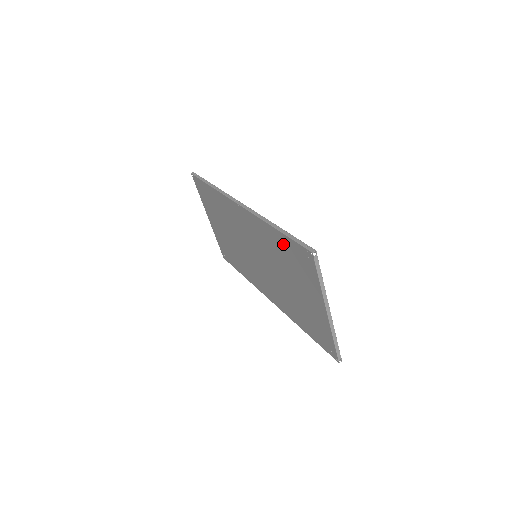
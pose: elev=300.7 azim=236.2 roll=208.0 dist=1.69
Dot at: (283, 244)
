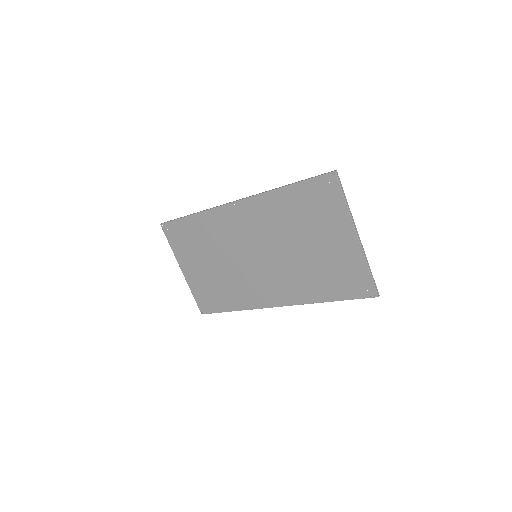
Dot at: (296, 197)
